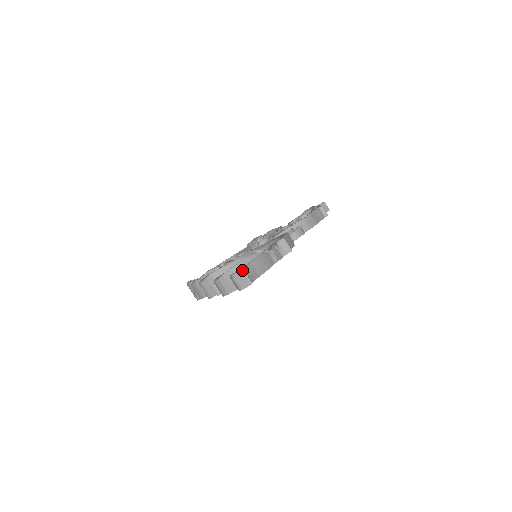
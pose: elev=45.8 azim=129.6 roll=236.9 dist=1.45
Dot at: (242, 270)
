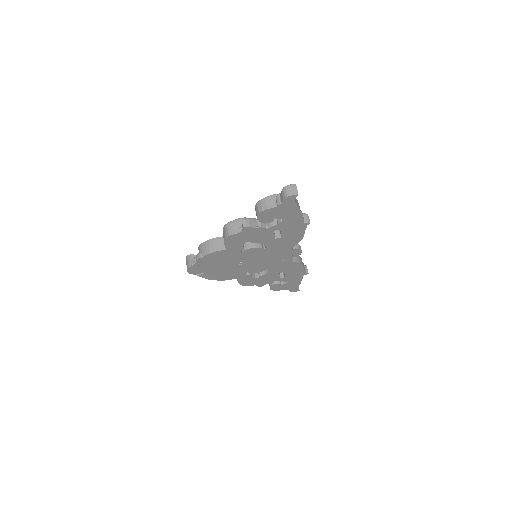
Dot at: (295, 184)
